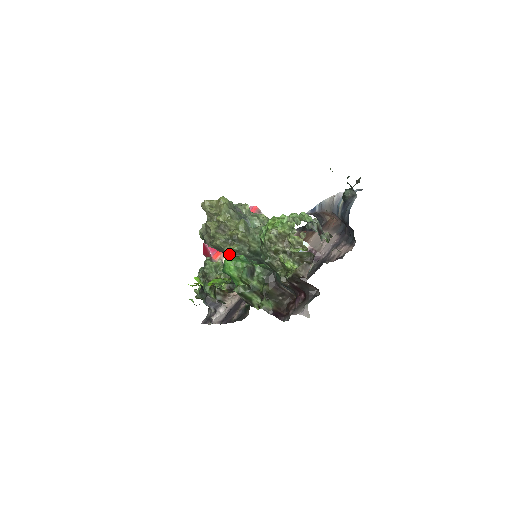
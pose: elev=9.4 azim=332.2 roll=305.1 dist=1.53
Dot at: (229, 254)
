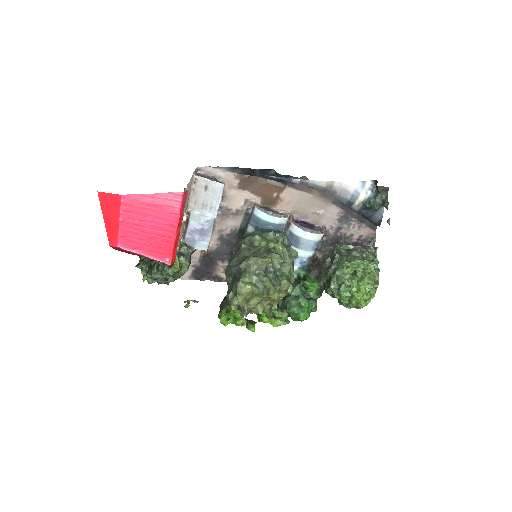
Dot at: (298, 313)
